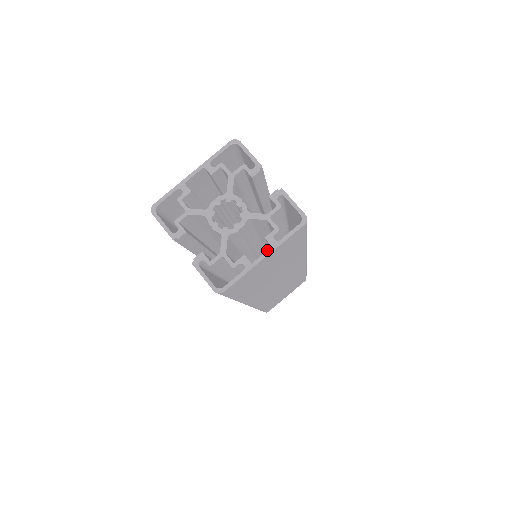
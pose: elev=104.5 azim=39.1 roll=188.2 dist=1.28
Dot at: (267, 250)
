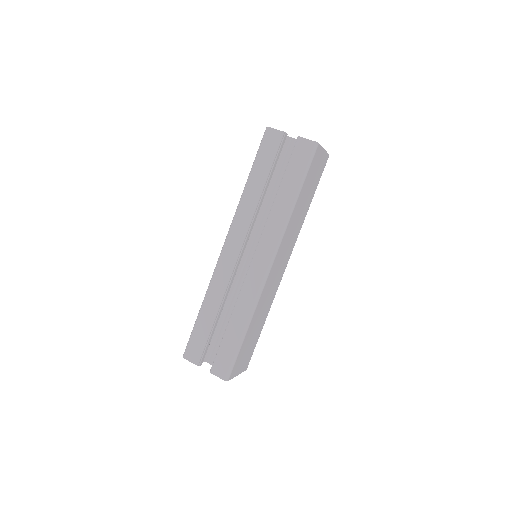
Dot at: occluded
